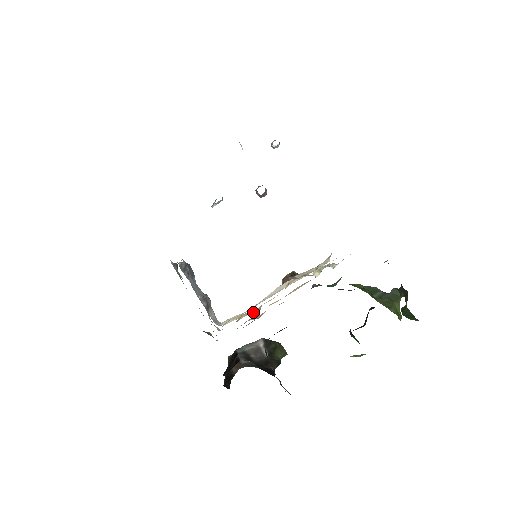
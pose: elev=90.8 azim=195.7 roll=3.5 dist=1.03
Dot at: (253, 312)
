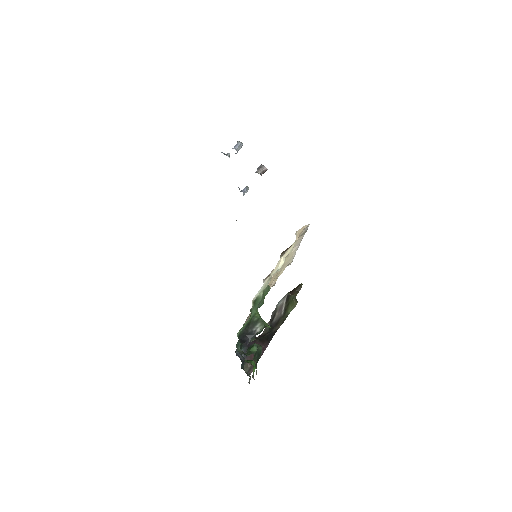
Dot at: occluded
